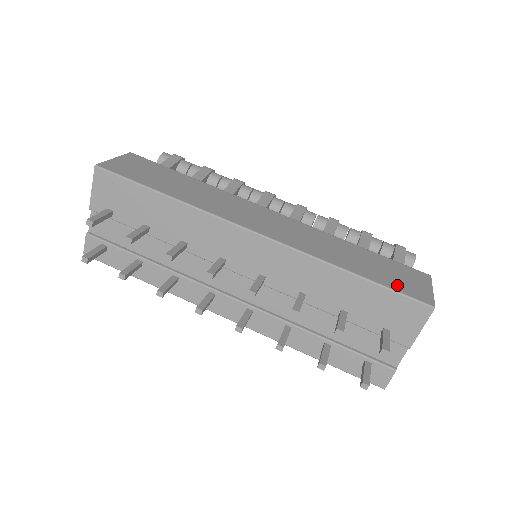
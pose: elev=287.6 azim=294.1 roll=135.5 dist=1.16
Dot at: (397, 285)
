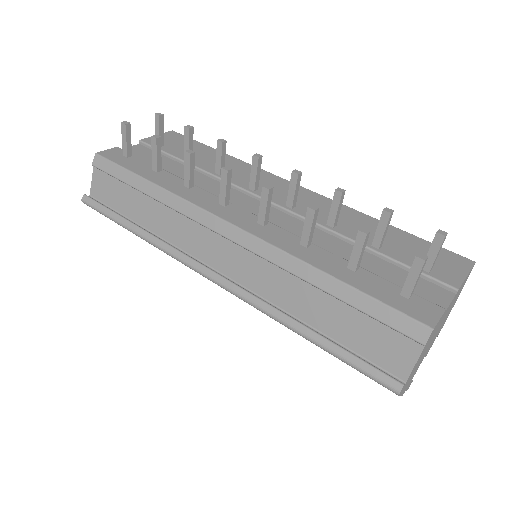
Dot at: occluded
